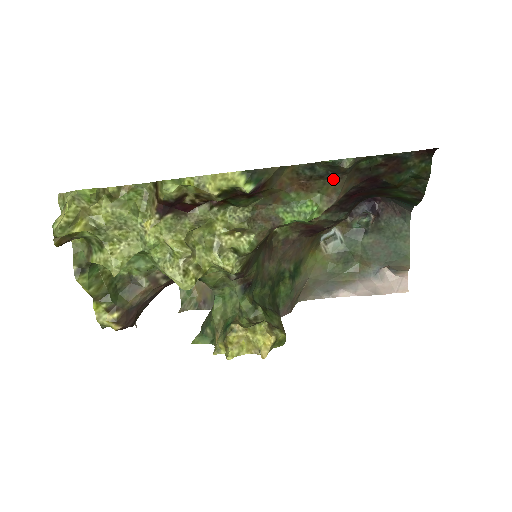
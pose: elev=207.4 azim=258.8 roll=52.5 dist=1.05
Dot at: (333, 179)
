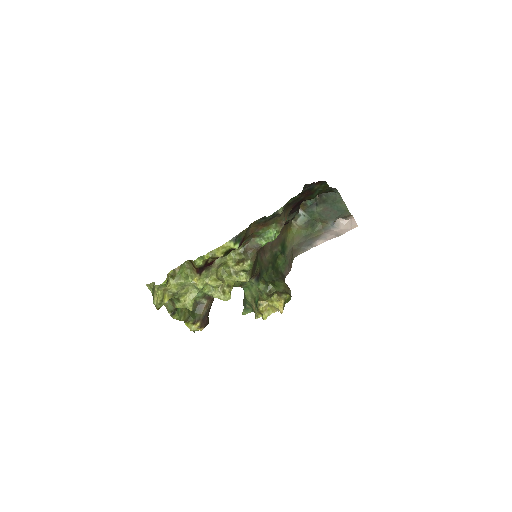
Dot at: (278, 216)
